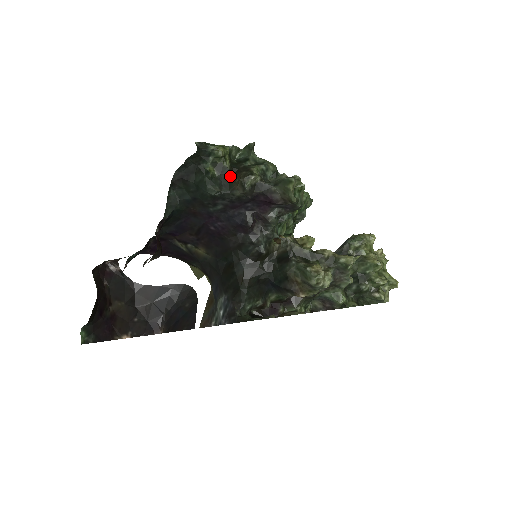
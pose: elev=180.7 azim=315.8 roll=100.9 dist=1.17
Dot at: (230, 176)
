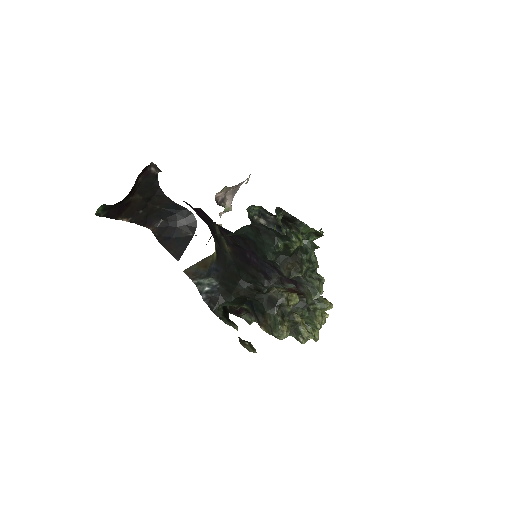
Dot at: (288, 257)
